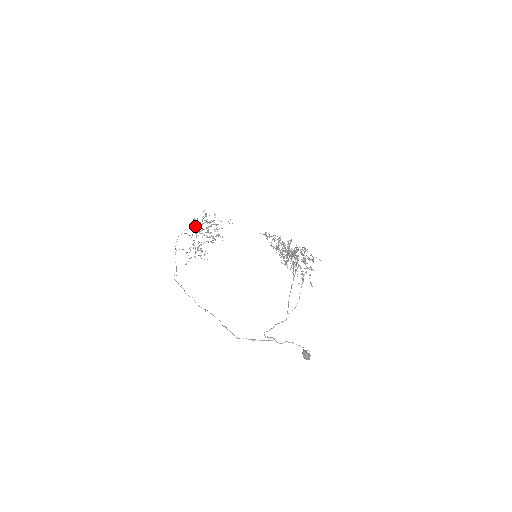
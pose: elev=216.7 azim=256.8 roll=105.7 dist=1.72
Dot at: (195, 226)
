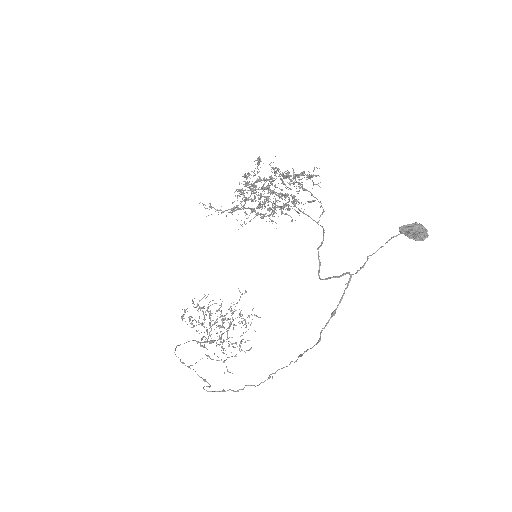
Dot at: occluded
